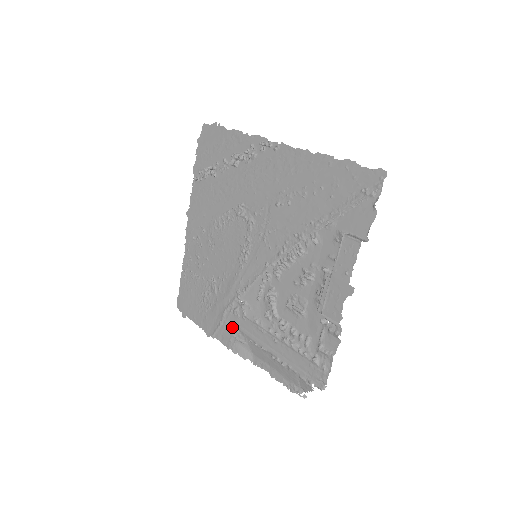
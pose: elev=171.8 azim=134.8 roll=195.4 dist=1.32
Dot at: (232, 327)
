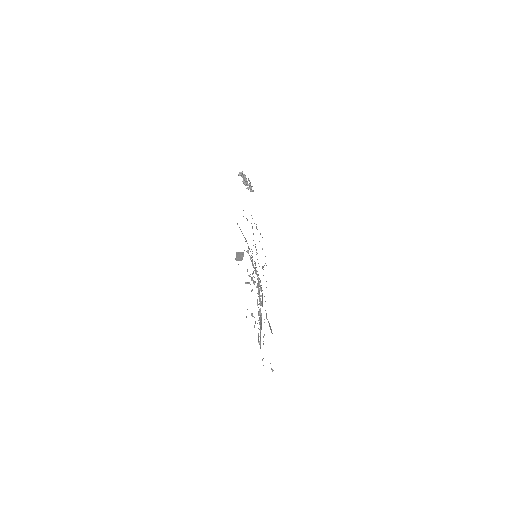
Dot at: occluded
